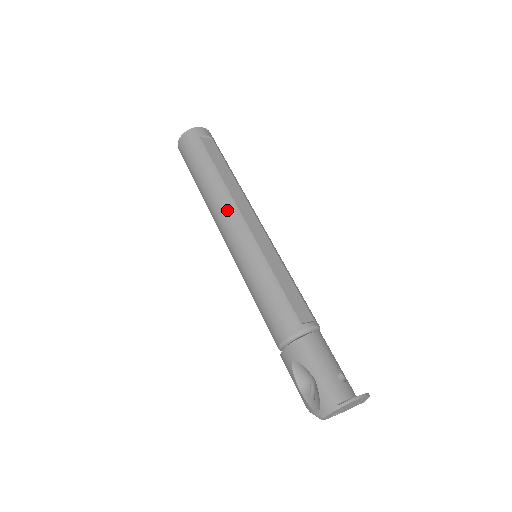
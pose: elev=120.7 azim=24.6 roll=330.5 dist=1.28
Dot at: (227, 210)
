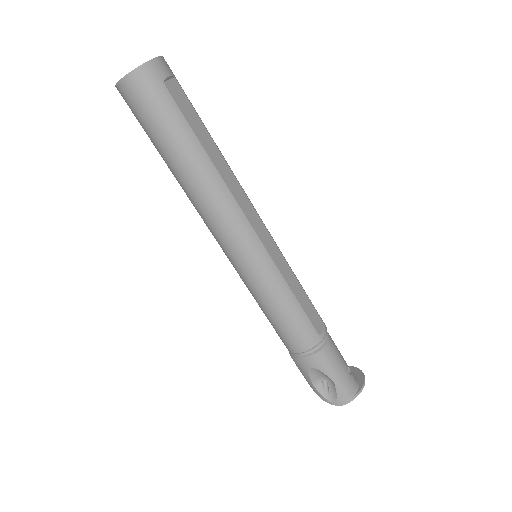
Dot at: (227, 212)
